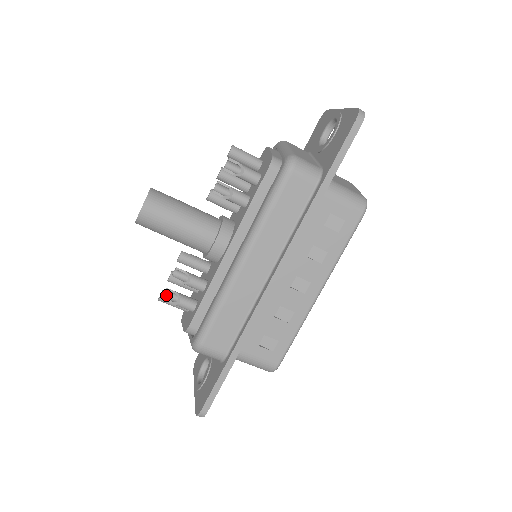
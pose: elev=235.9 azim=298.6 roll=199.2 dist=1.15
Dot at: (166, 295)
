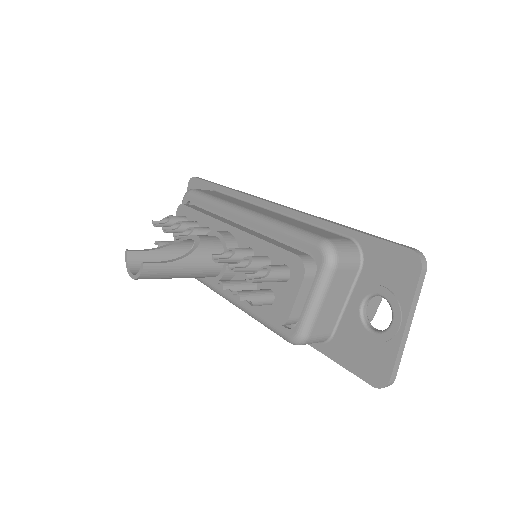
Dot at: (159, 243)
